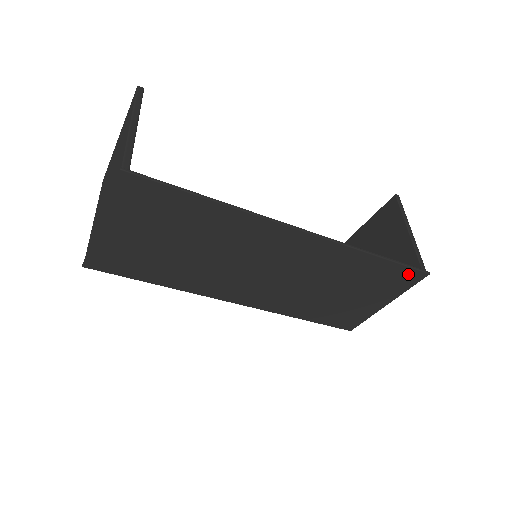
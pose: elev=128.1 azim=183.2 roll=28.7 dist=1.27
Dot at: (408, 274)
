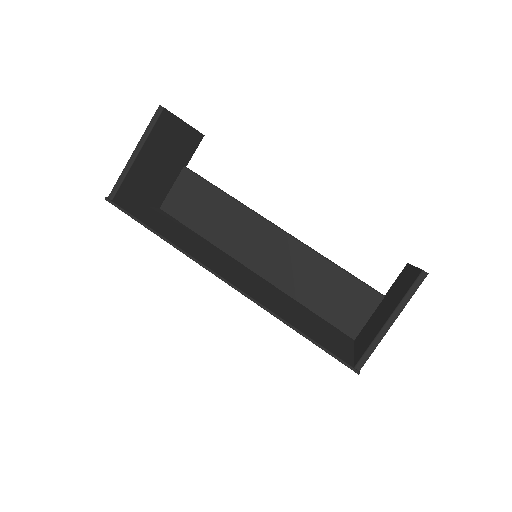
Dot at: occluded
